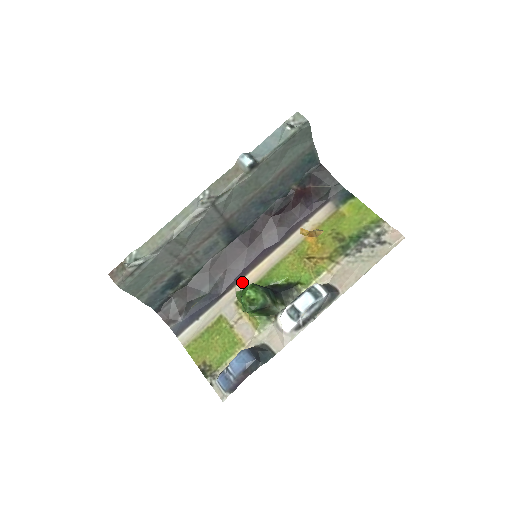
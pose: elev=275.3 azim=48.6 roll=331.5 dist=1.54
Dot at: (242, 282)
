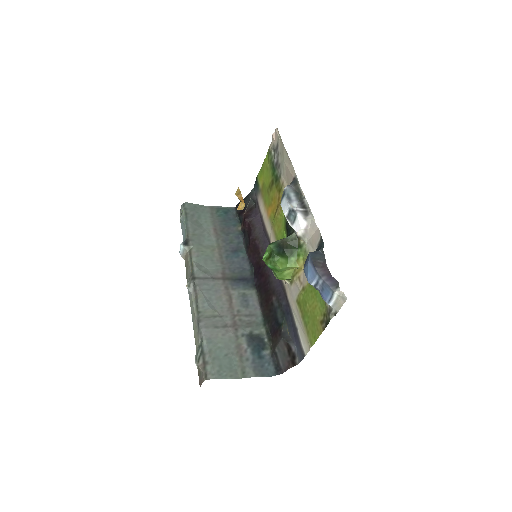
Dot at: occluded
